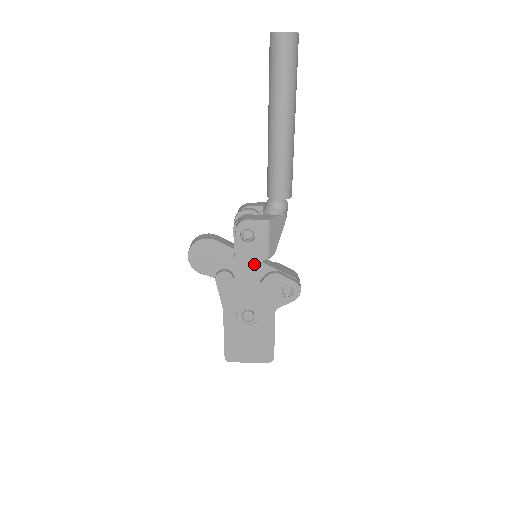
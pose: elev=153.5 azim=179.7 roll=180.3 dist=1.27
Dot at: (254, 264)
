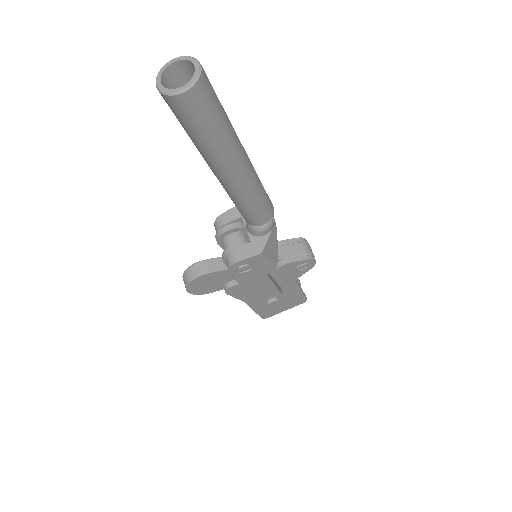
Dot at: (262, 279)
